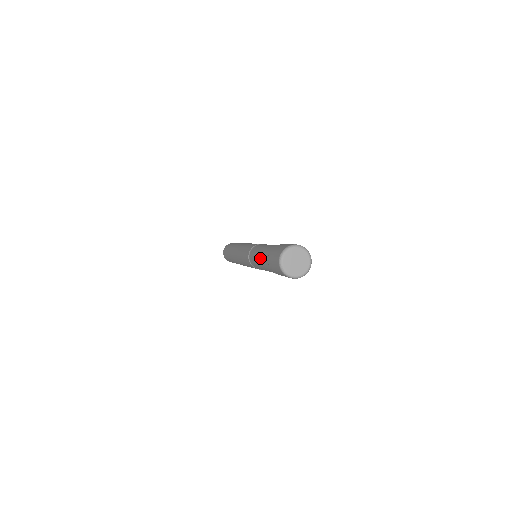
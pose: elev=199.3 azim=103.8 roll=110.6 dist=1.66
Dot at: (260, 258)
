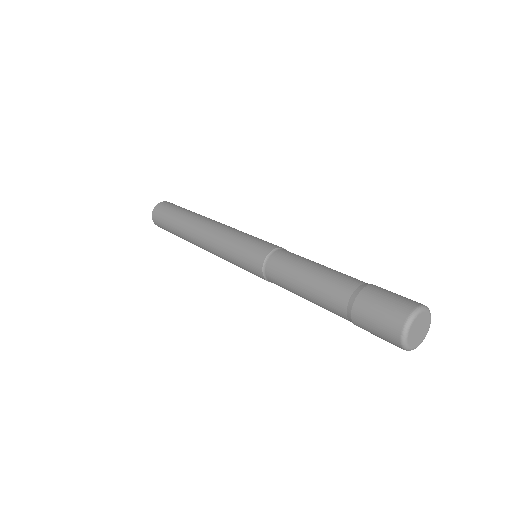
Dot at: (314, 295)
